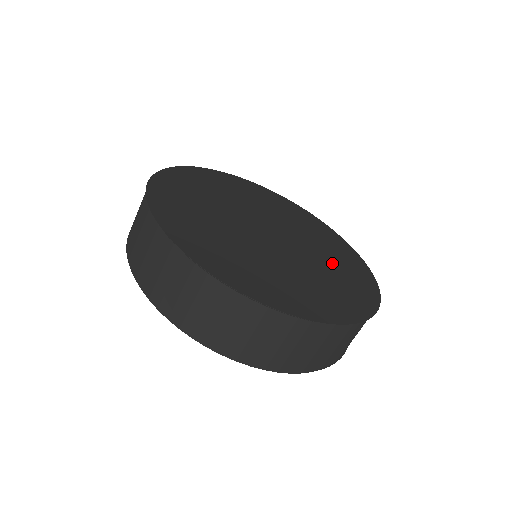
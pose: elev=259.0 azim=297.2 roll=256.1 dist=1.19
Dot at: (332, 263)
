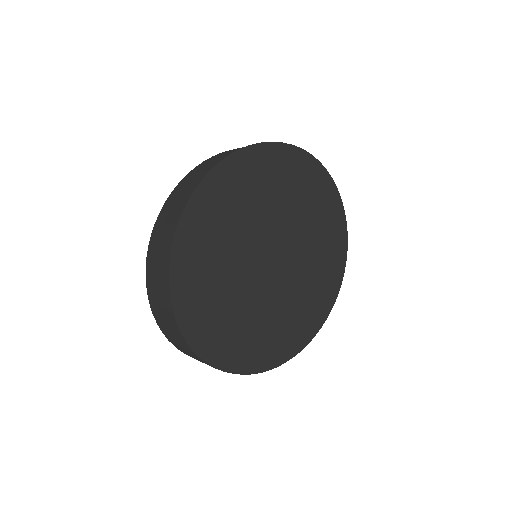
Dot at: (304, 294)
